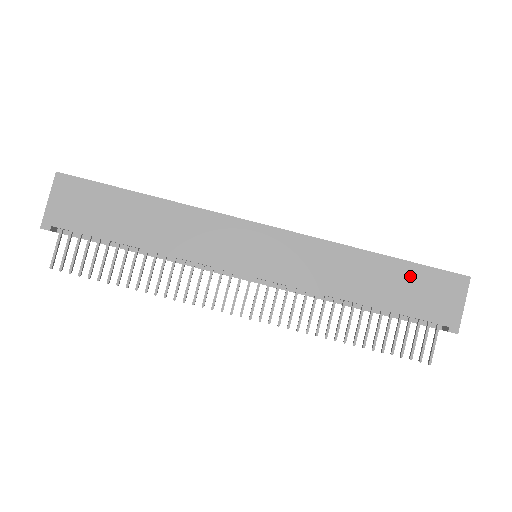
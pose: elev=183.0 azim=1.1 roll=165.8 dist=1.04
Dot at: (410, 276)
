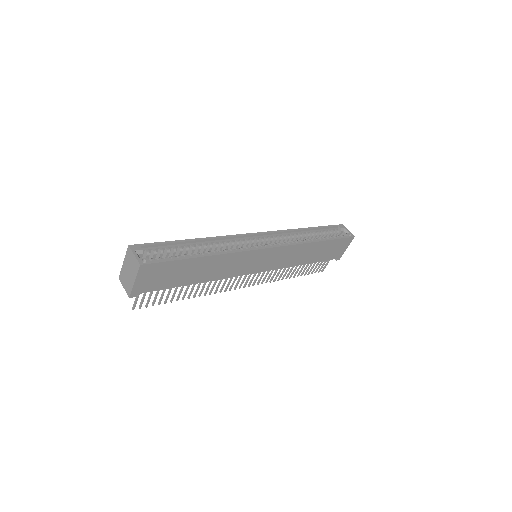
Dot at: (330, 246)
